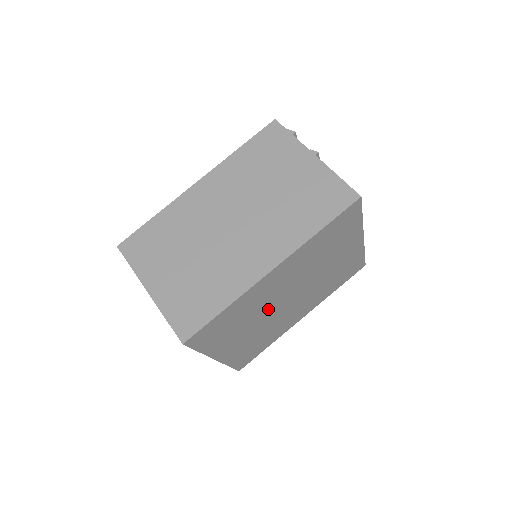
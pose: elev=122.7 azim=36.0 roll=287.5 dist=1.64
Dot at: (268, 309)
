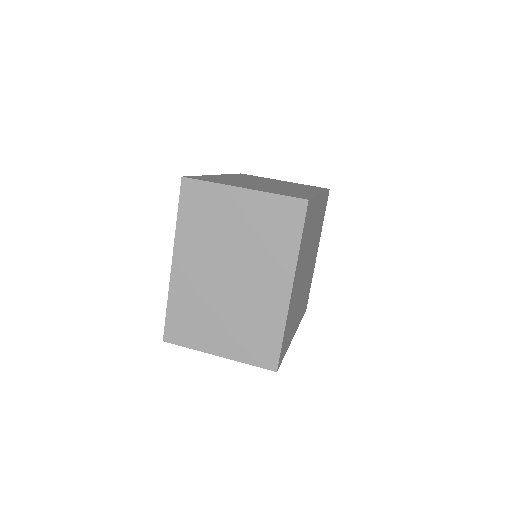
Dot at: (306, 258)
